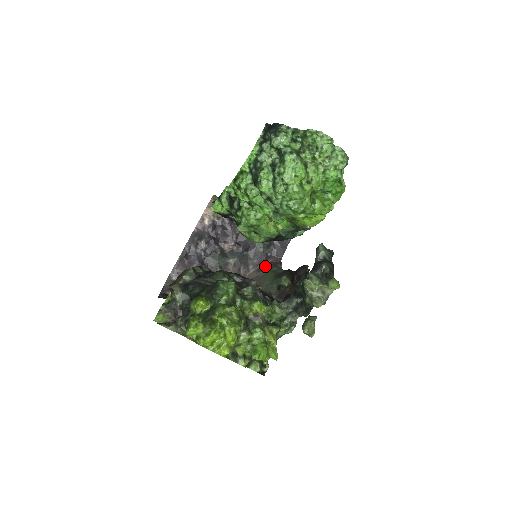
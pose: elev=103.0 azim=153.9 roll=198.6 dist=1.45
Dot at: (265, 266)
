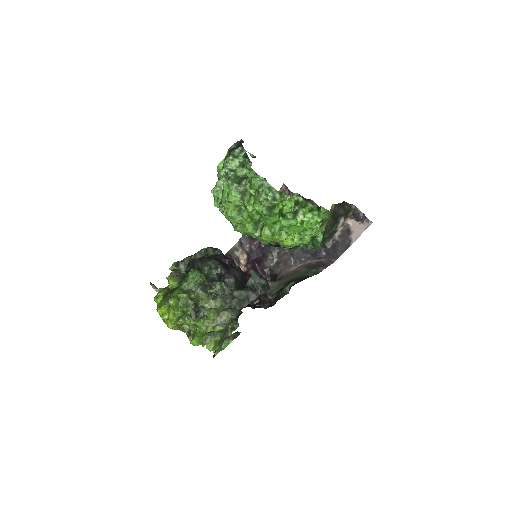
Dot at: (315, 264)
